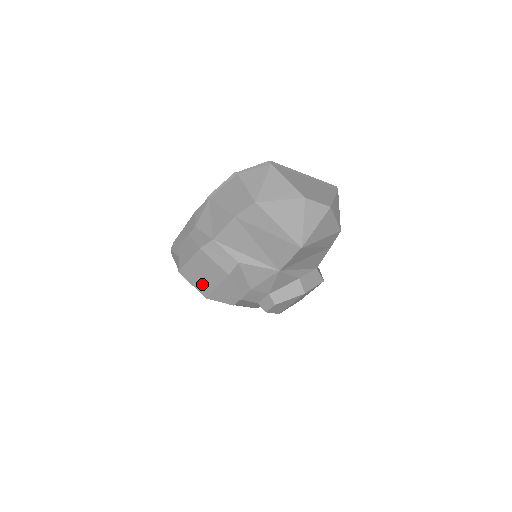
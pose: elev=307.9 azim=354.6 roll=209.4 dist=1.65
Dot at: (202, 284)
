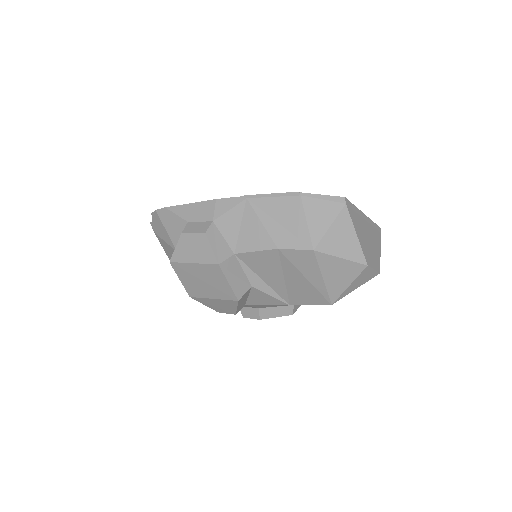
Dot at: (195, 287)
